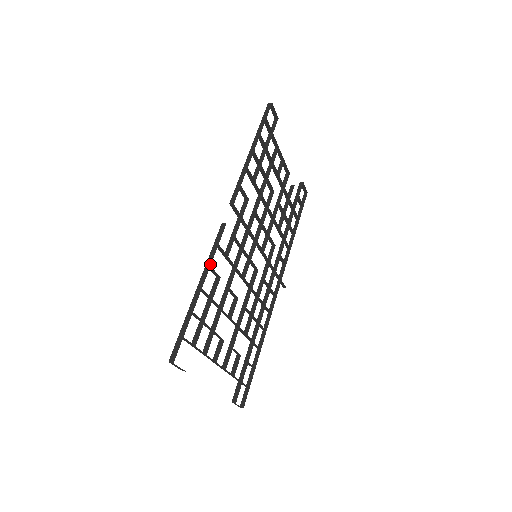
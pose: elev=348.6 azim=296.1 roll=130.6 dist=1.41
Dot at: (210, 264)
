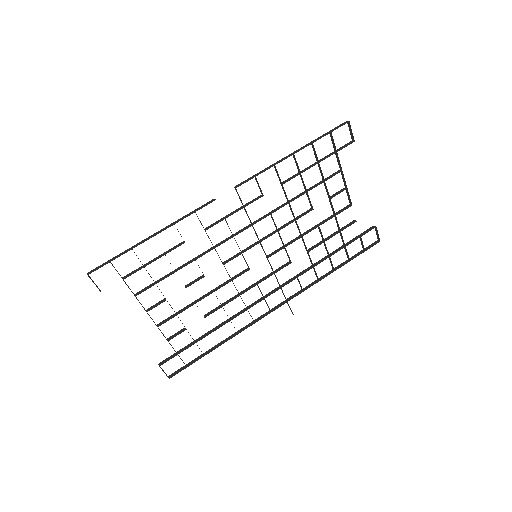
Dot at: occluded
